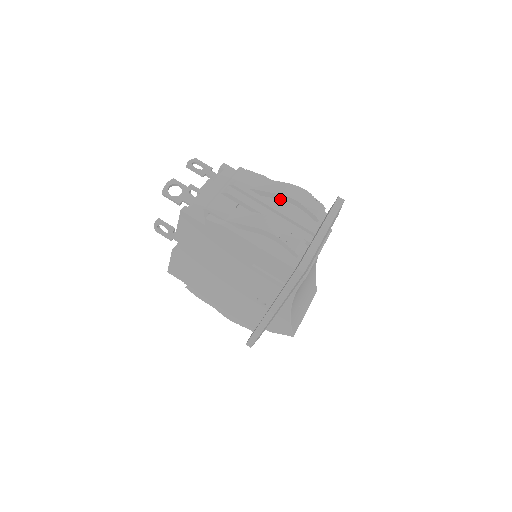
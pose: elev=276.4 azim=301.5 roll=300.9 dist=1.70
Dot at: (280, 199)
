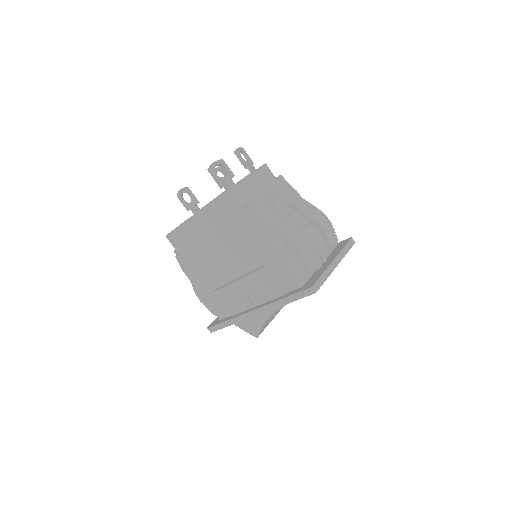
Dot at: (307, 219)
